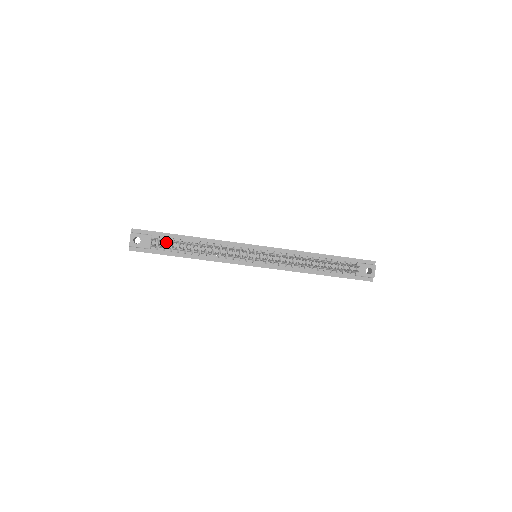
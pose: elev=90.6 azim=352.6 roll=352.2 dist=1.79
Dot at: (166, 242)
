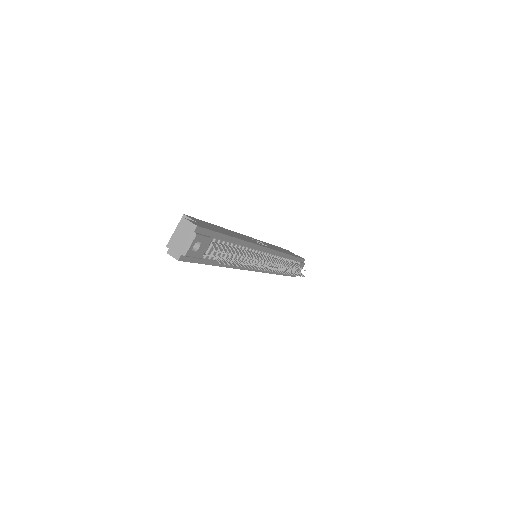
Dot at: occluded
